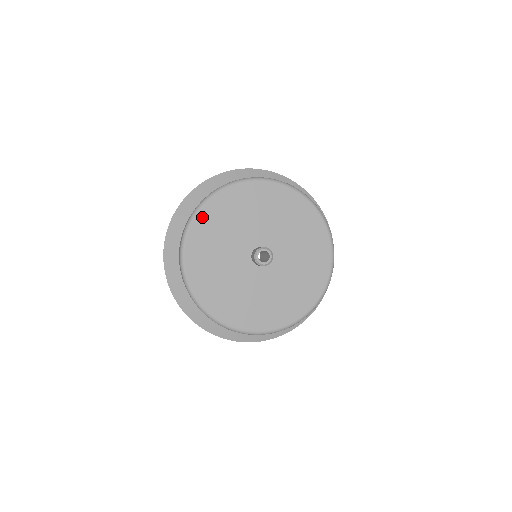
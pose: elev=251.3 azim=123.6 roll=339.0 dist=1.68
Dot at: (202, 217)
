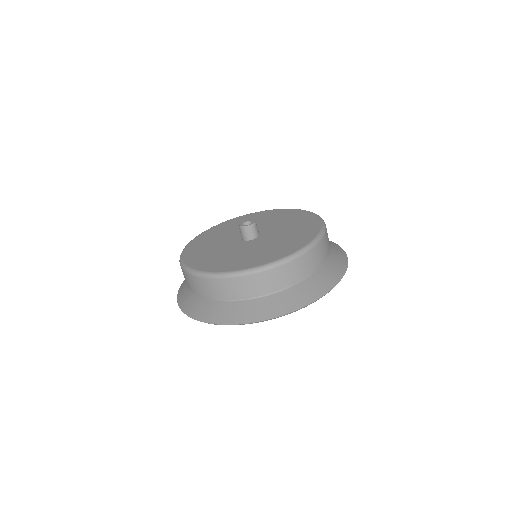
Dot at: (187, 254)
